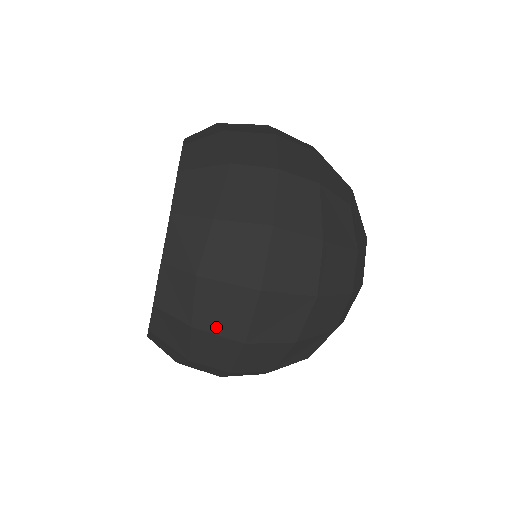
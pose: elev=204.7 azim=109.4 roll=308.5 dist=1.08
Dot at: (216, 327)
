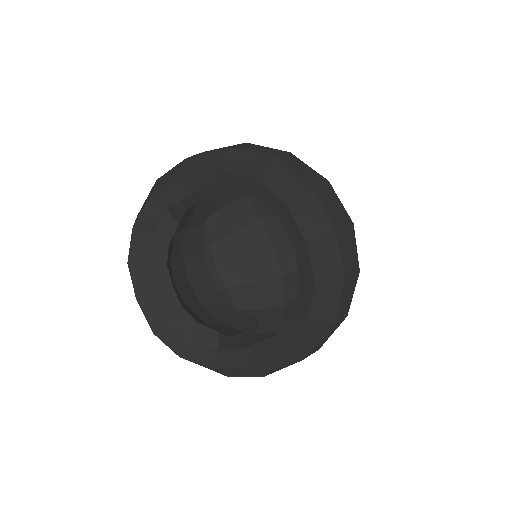
Dot at: (351, 268)
